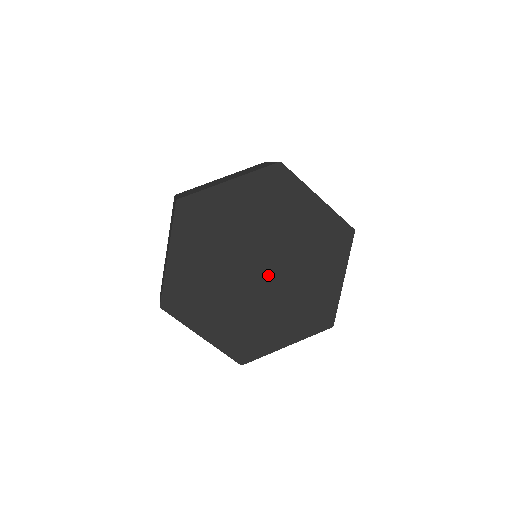
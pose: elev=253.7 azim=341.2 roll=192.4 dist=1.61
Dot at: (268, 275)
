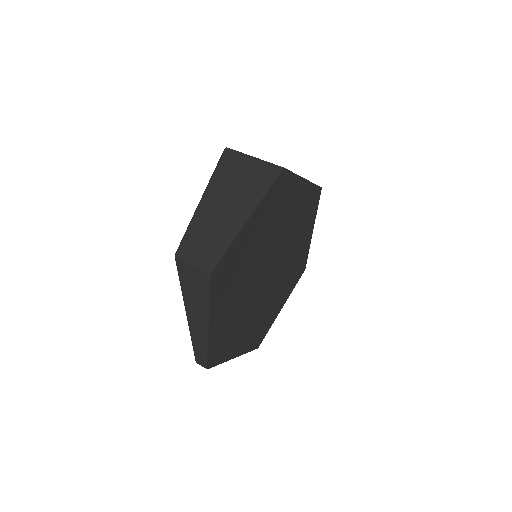
Dot at: (267, 281)
